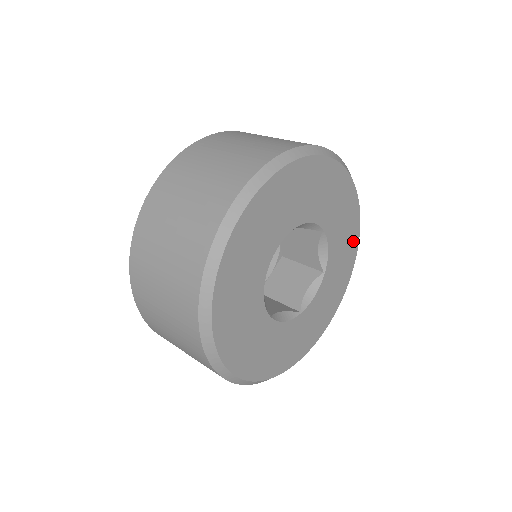
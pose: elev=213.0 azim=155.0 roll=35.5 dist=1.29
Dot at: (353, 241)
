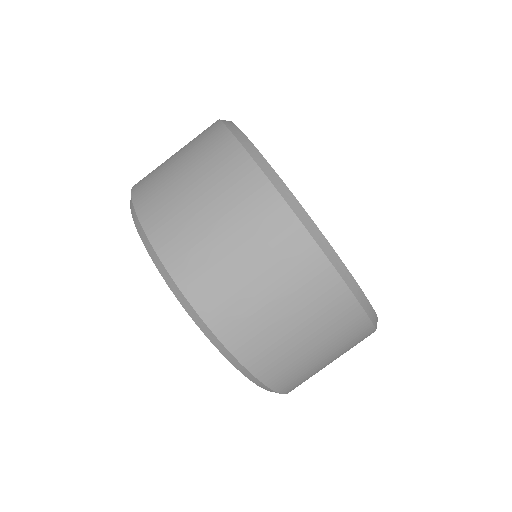
Dot at: occluded
